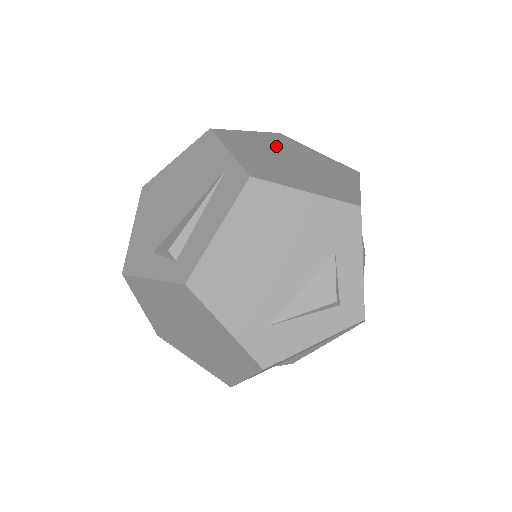
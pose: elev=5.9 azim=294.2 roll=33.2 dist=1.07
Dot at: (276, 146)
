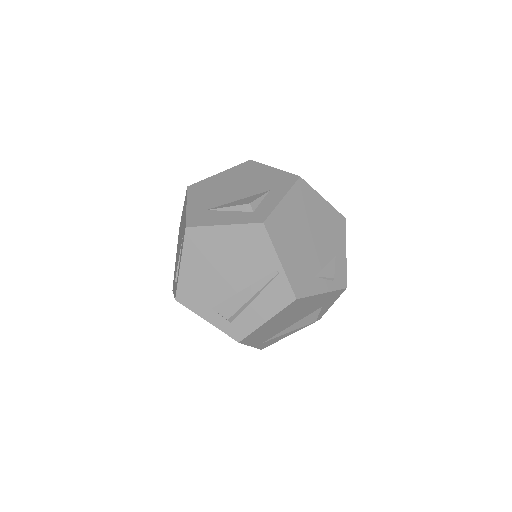
Dot at: occluded
